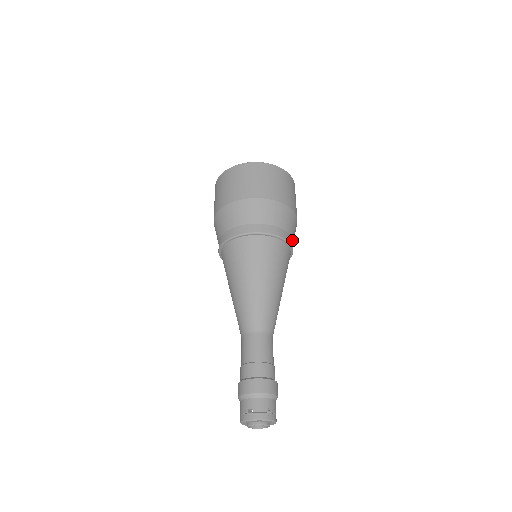
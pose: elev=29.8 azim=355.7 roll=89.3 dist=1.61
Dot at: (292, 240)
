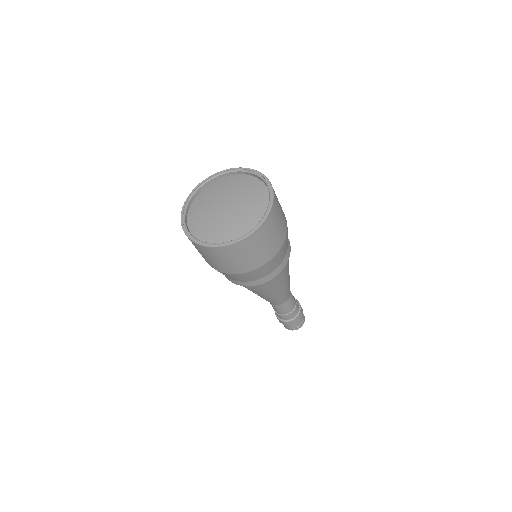
Dot at: occluded
